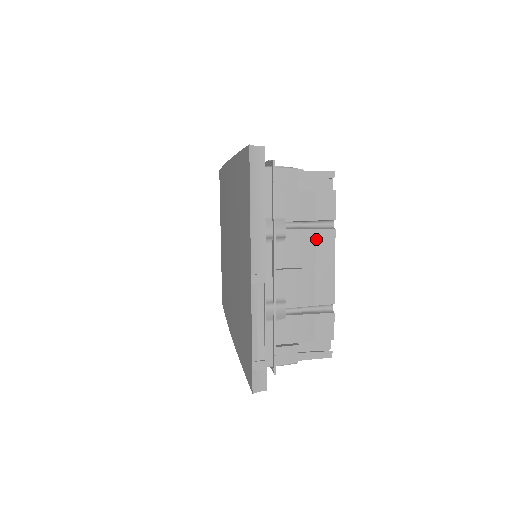
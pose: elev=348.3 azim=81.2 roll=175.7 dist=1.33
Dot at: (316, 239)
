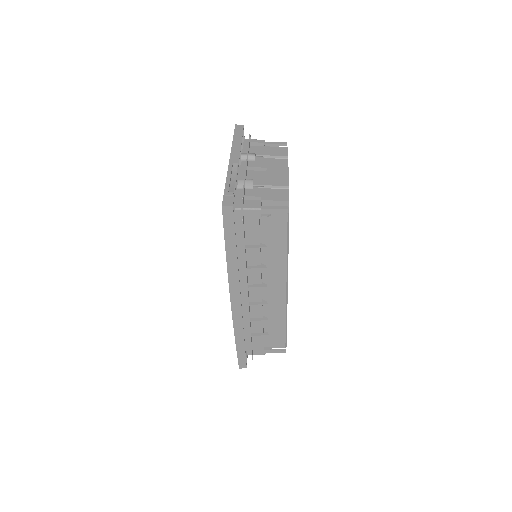
Dot at: (276, 162)
